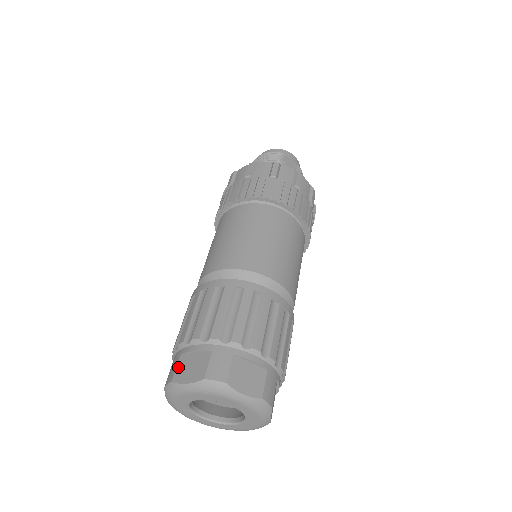
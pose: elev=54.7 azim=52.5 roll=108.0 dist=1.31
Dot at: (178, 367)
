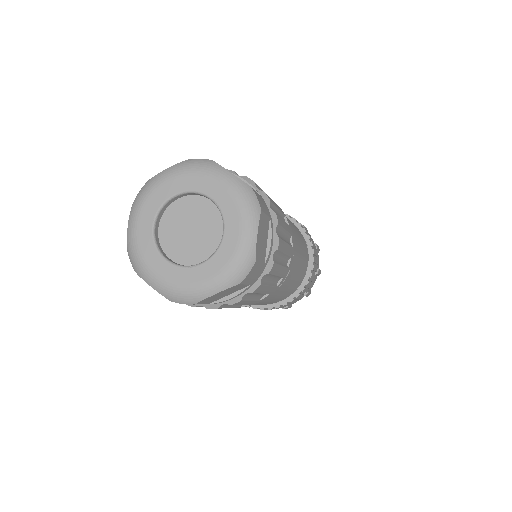
Dot at: occluded
